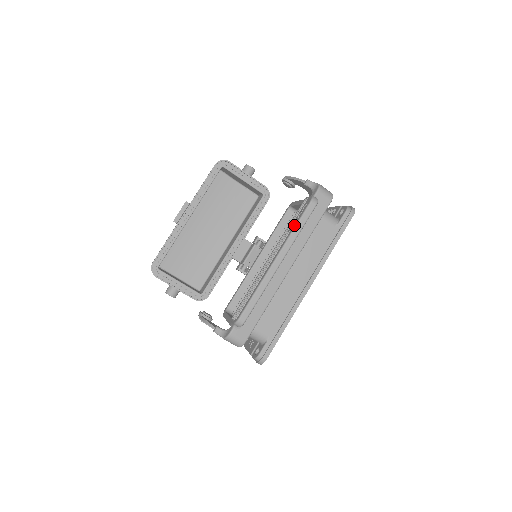
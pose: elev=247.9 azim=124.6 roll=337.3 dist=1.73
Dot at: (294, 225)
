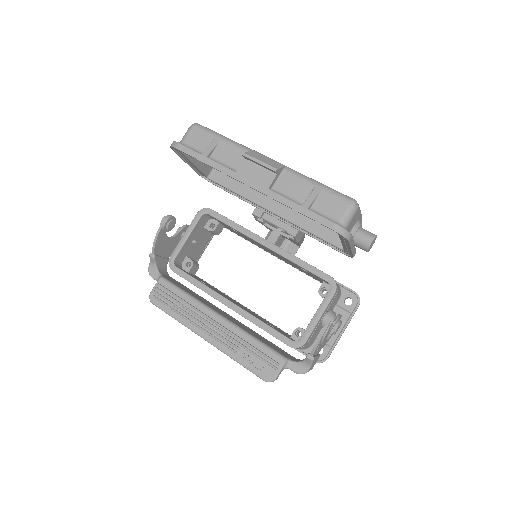
Dot at: (240, 360)
